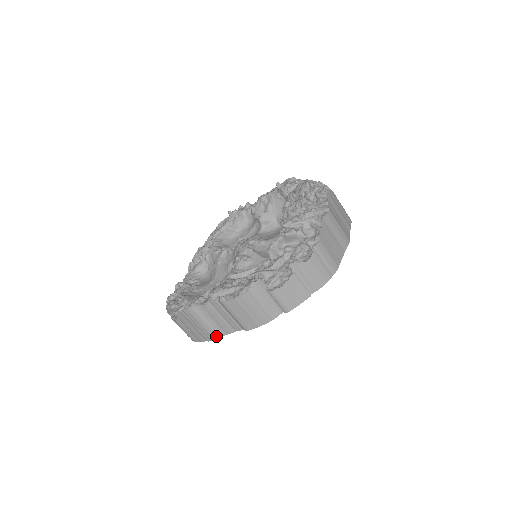
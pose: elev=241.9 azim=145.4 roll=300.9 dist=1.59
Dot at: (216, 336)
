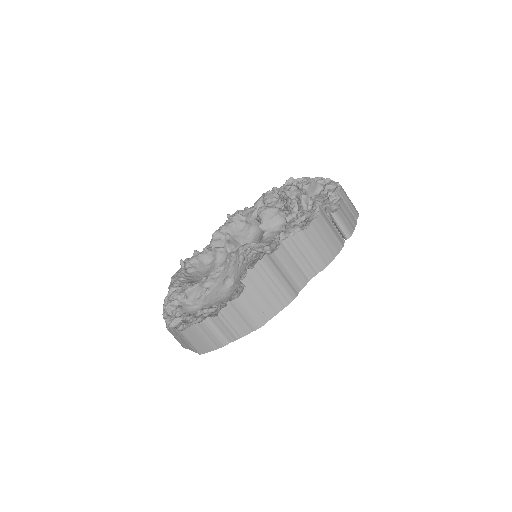
Dot at: (293, 293)
